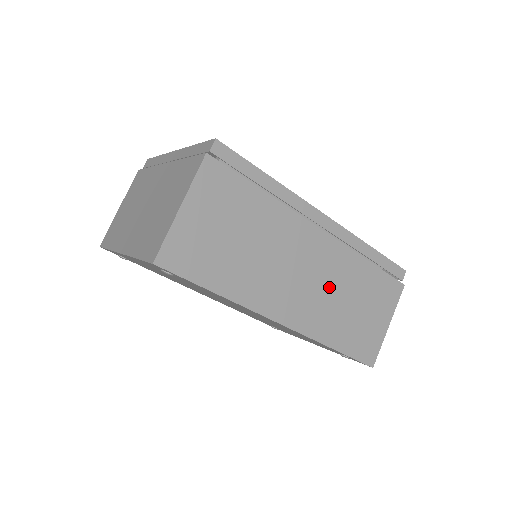
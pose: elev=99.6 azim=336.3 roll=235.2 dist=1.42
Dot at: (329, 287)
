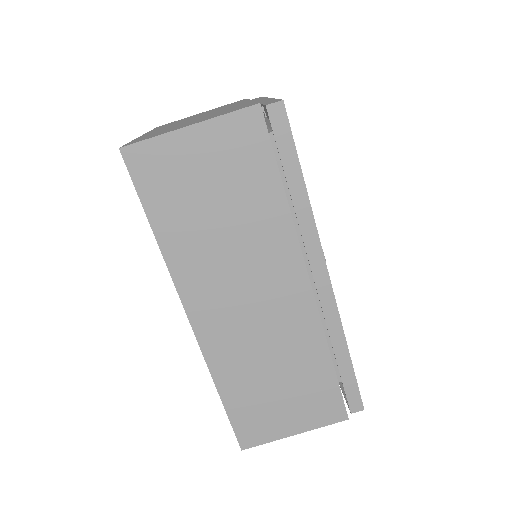
Dot at: (267, 339)
